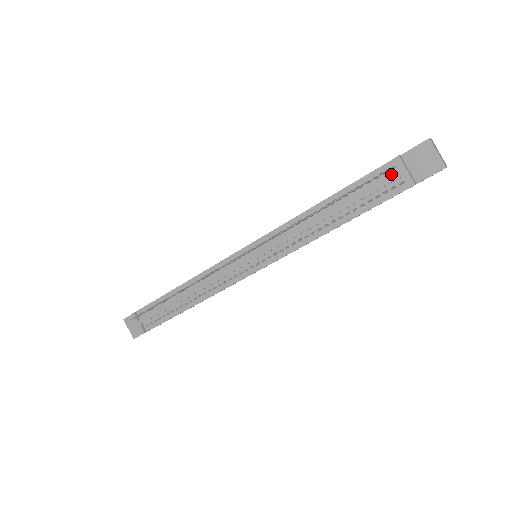
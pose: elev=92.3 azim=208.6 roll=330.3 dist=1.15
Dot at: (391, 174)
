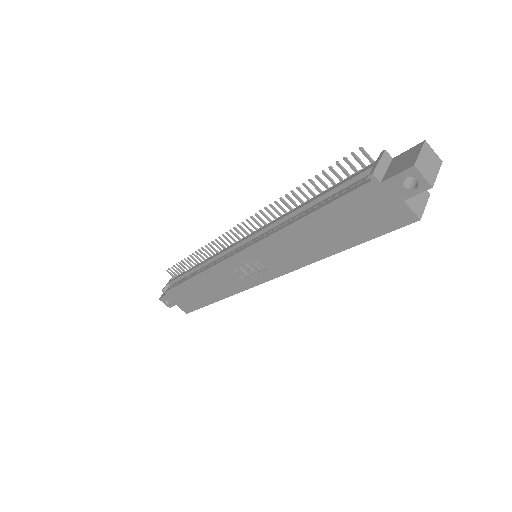
Dot at: (369, 170)
